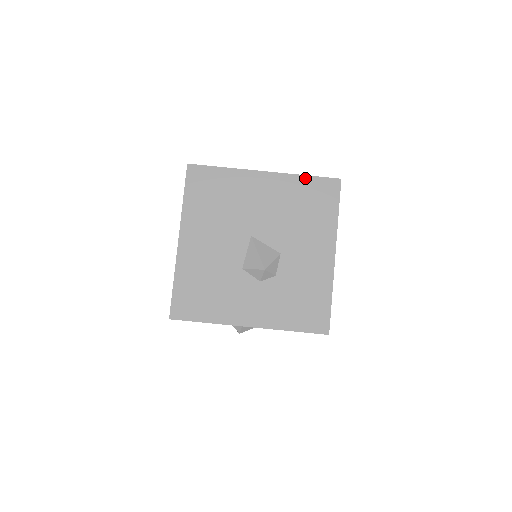
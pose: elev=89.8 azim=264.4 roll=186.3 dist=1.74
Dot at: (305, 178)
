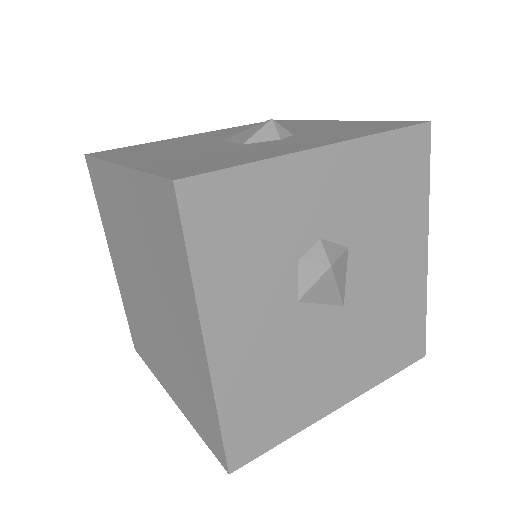
Dot at: (237, 127)
